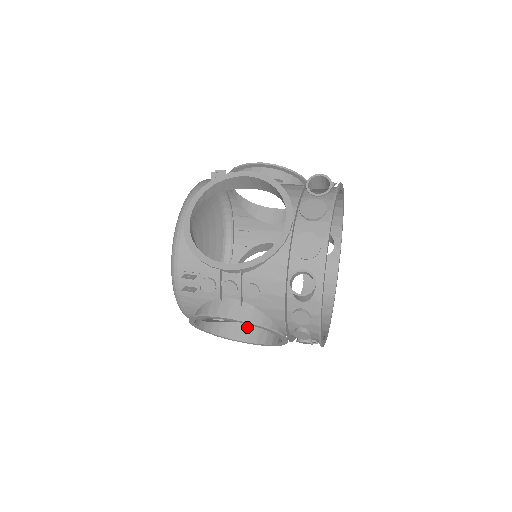
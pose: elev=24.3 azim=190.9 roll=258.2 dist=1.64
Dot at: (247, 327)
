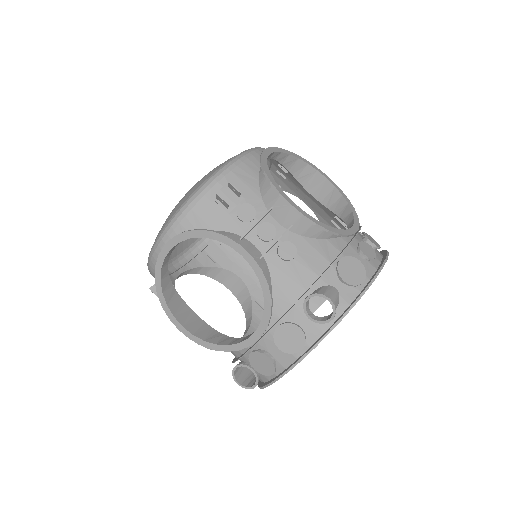
Dot at: (235, 279)
